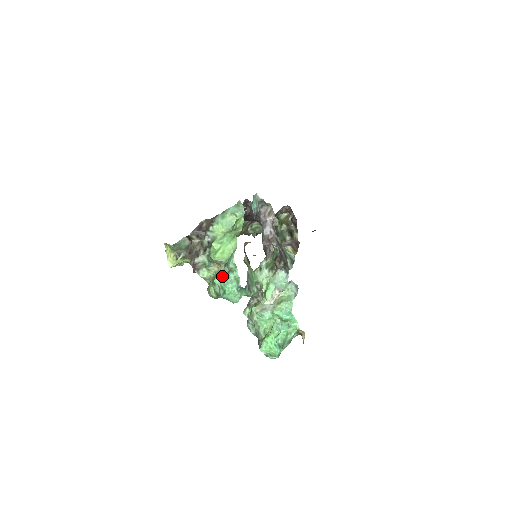
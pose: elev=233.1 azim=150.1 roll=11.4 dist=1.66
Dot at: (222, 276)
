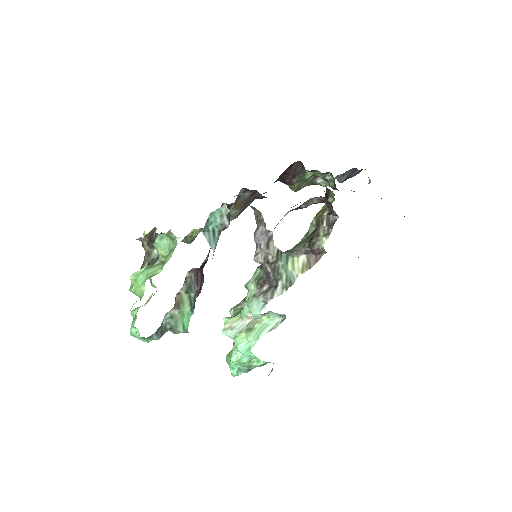
Dot at: (134, 314)
